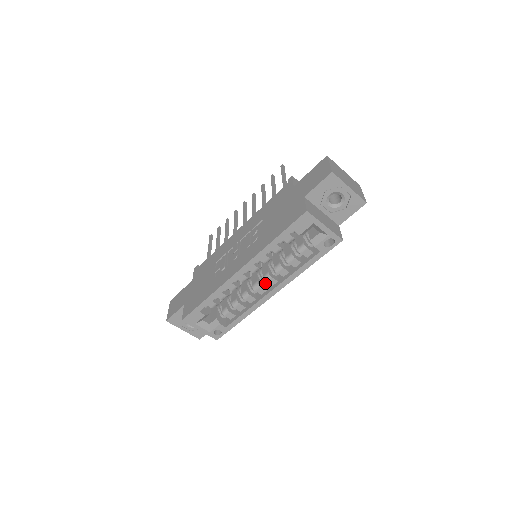
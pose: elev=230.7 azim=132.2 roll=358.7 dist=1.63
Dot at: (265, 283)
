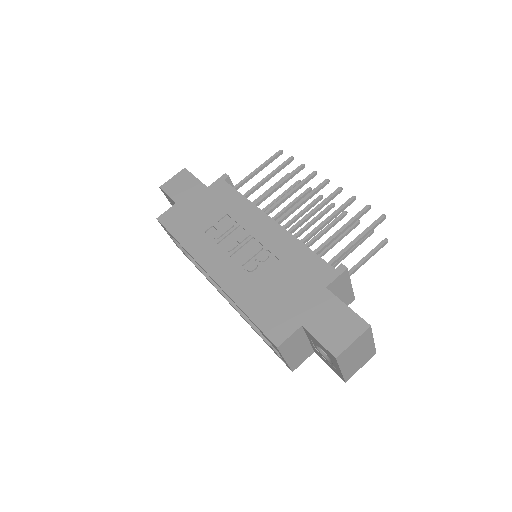
Dot at: occluded
